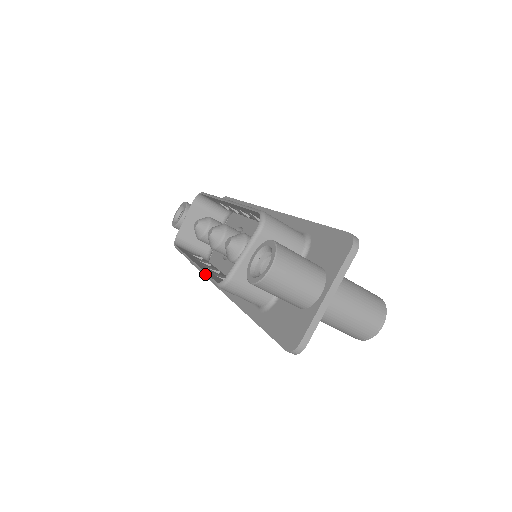
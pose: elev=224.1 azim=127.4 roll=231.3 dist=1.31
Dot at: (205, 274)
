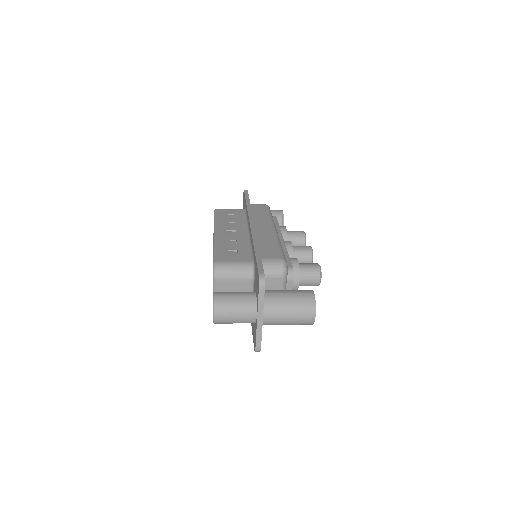
Dot at: occluded
